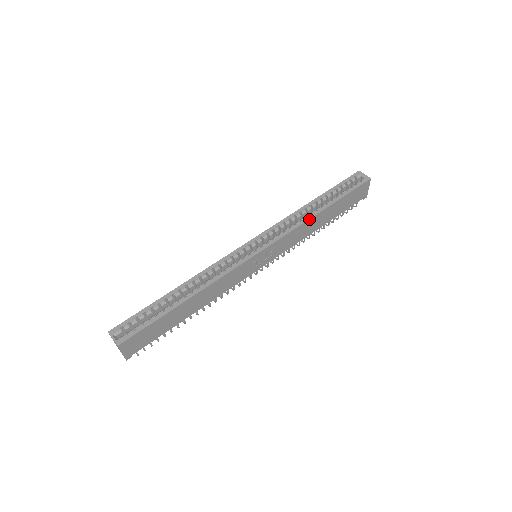
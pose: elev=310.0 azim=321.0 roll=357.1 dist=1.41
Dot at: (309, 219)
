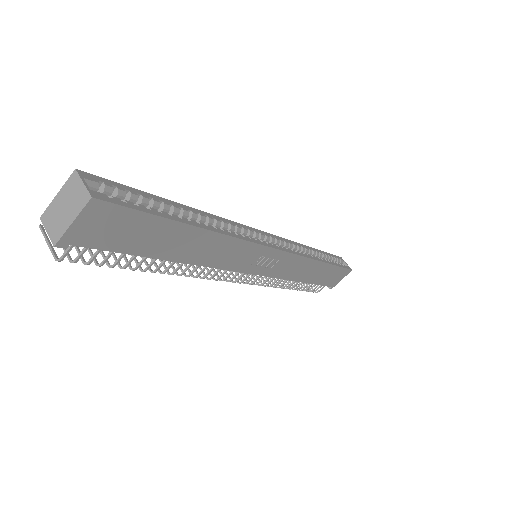
Dot at: (315, 259)
